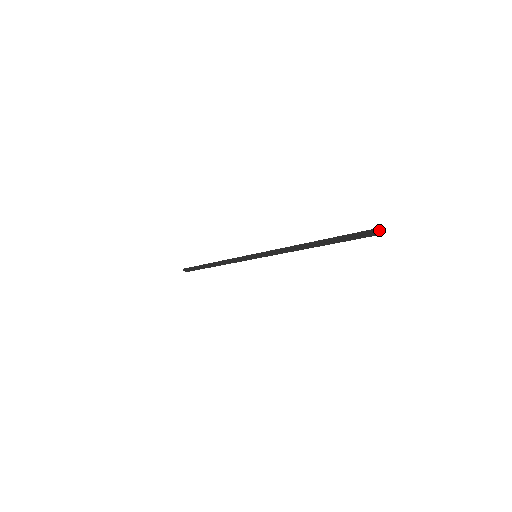
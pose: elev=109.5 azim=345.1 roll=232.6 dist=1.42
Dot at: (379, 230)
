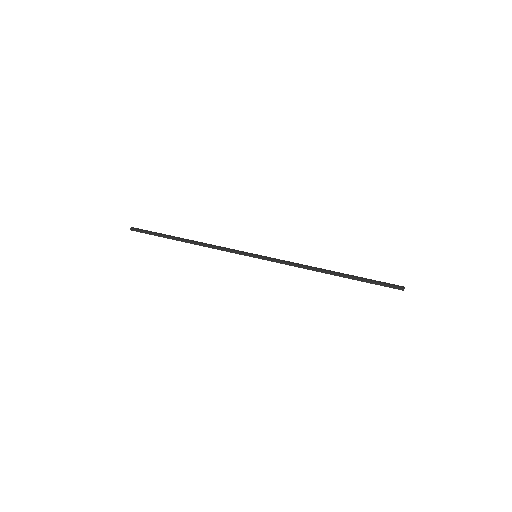
Dot at: (402, 290)
